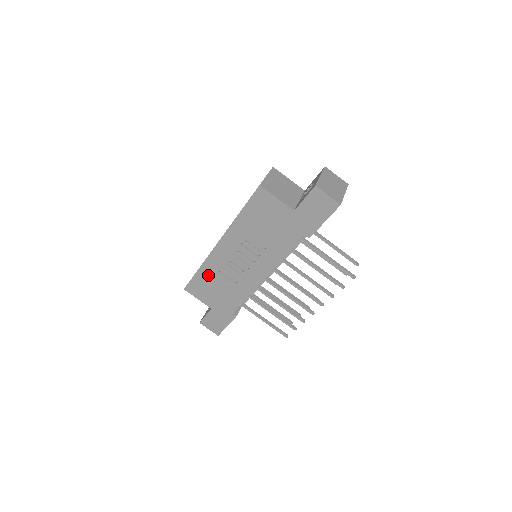
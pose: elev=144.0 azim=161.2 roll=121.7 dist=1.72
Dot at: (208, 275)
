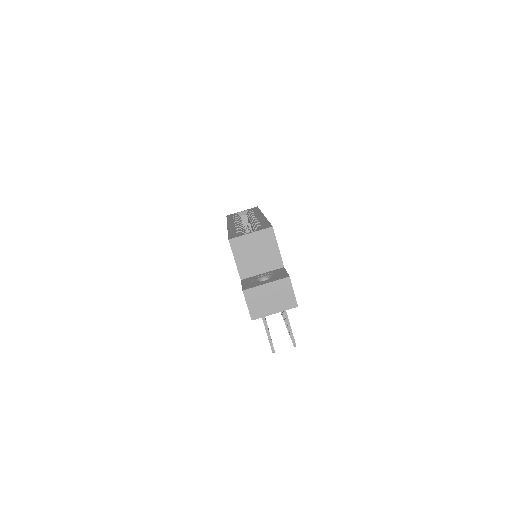
Dot at: occluded
